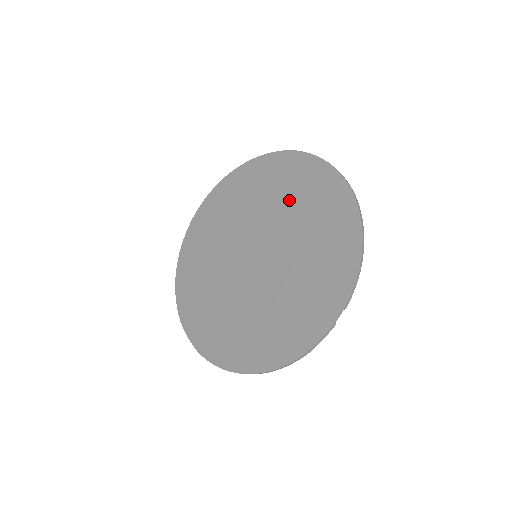
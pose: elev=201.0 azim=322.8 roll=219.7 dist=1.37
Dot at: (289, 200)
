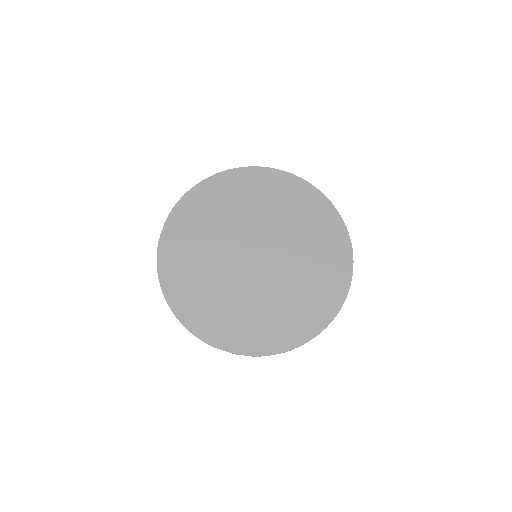
Dot at: (311, 262)
